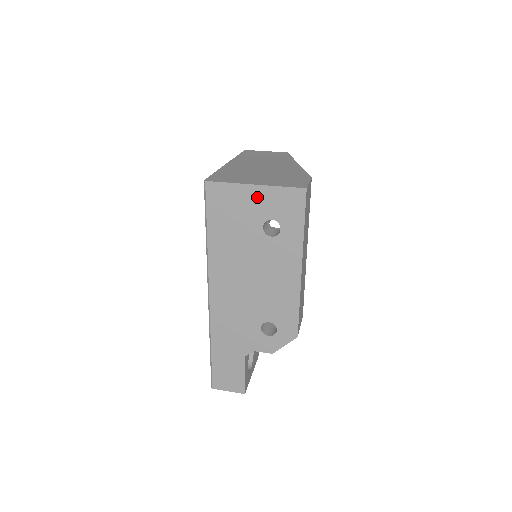
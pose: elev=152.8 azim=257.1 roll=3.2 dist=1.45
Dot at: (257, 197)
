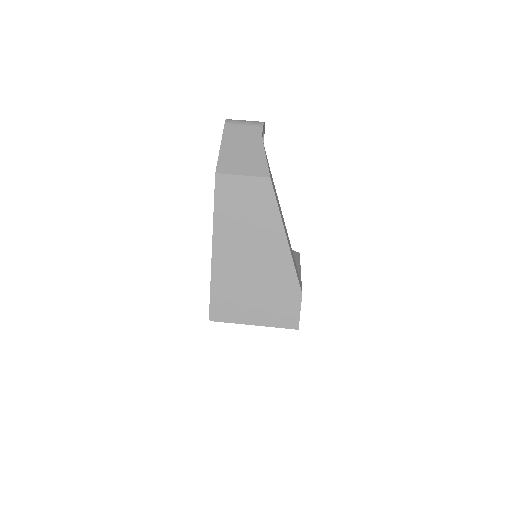
Dot at: occluded
